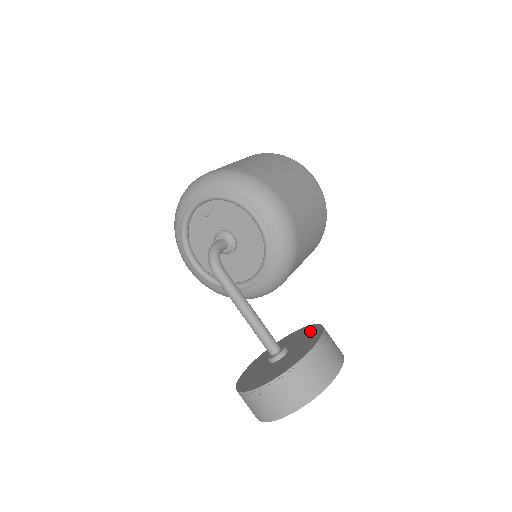
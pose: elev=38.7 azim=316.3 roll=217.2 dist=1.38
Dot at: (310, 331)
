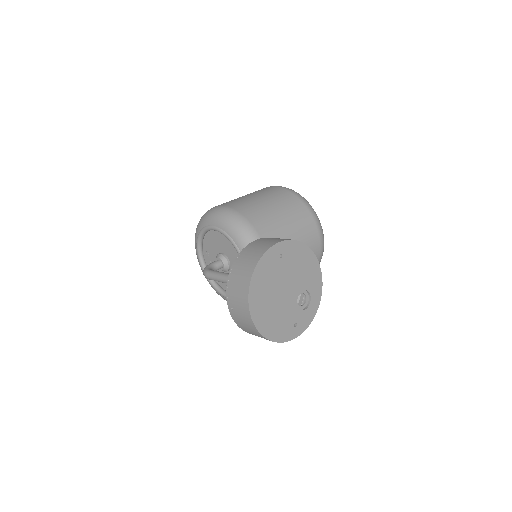
Dot at: occluded
